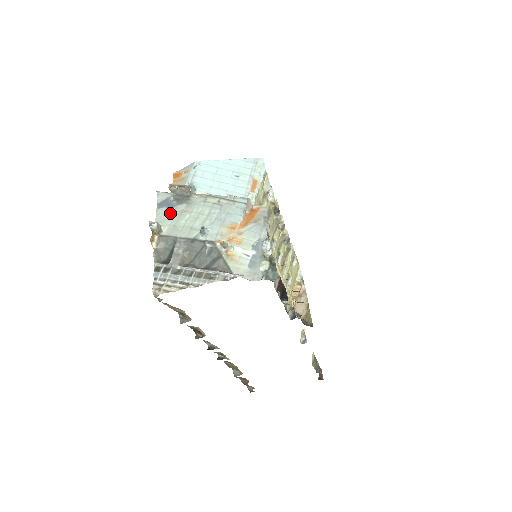
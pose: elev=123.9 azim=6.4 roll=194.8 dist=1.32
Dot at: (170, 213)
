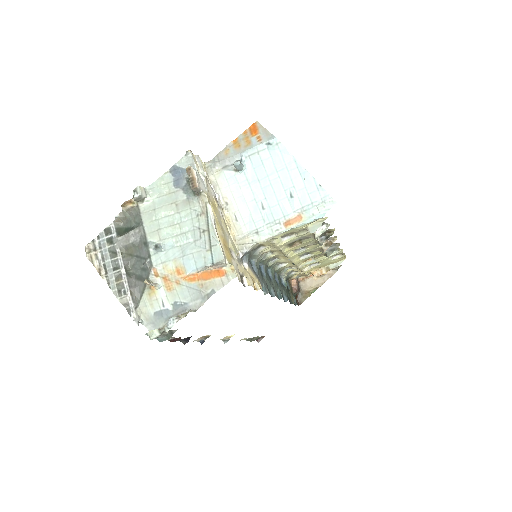
Dot at: (169, 190)
